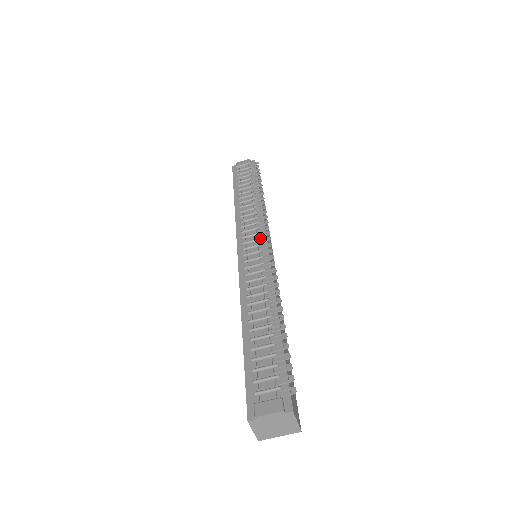
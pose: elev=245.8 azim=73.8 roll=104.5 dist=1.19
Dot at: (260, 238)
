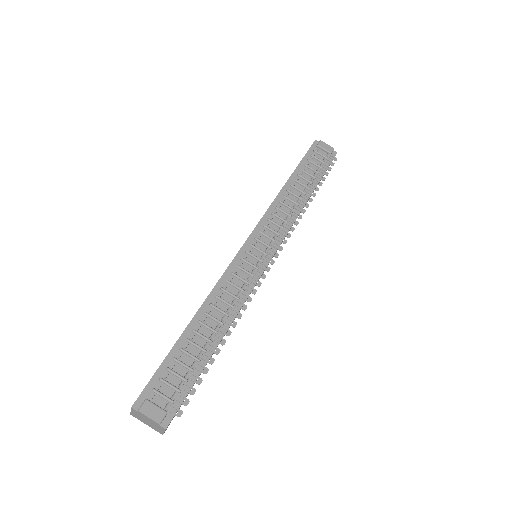
Dot at: (271, 247)
